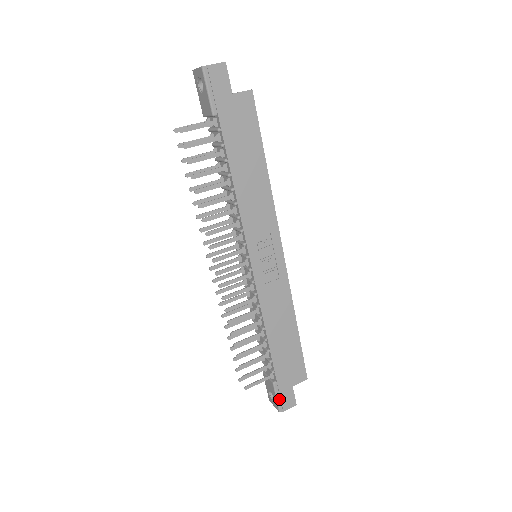
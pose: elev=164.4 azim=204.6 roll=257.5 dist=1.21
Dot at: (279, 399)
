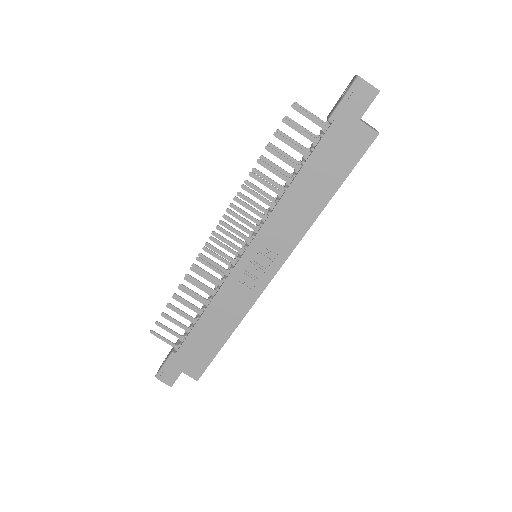
Dot at: (164, 368)
